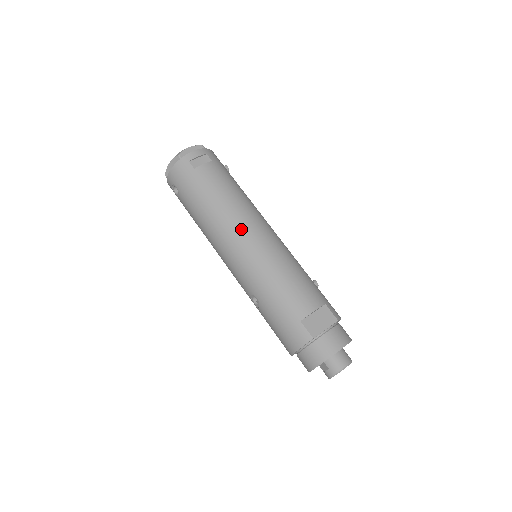
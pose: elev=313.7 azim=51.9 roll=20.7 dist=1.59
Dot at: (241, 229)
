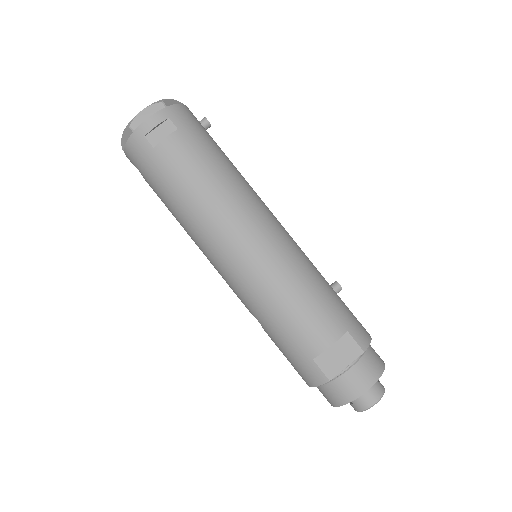
Dot at: (226, 236)
